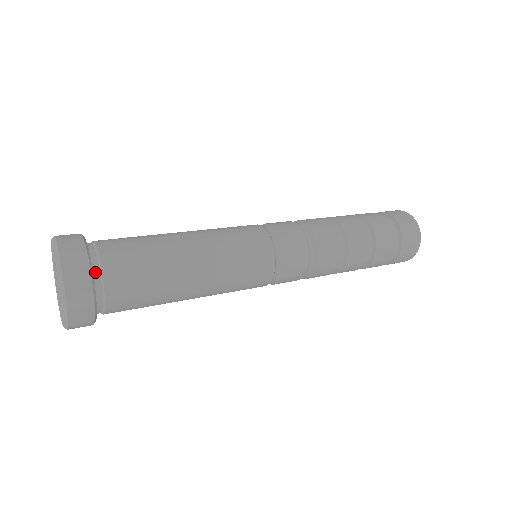
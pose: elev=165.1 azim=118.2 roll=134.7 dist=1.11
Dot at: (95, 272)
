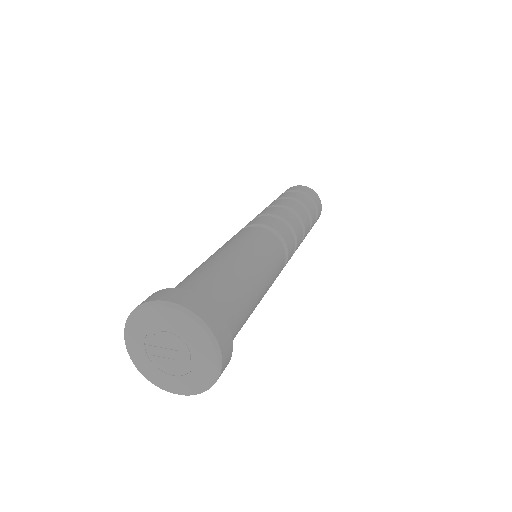
Dot at: occluded
